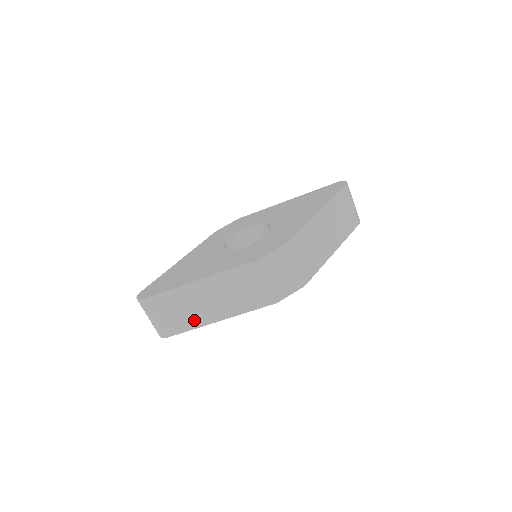
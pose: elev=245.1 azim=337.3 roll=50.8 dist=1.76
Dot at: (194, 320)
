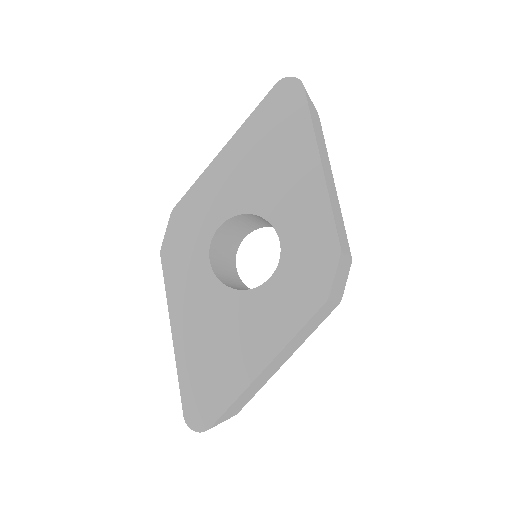
Dot at: (263, 383)
